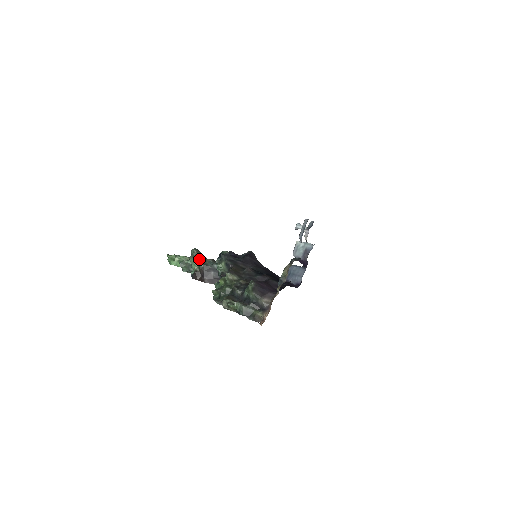
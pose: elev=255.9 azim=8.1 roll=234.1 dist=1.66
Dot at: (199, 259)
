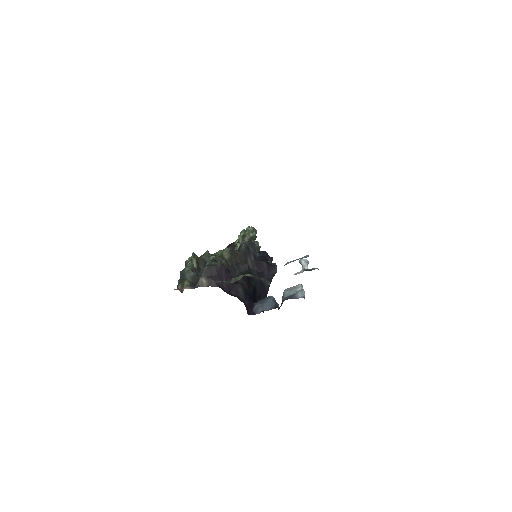
Dot at: (245, 236)
